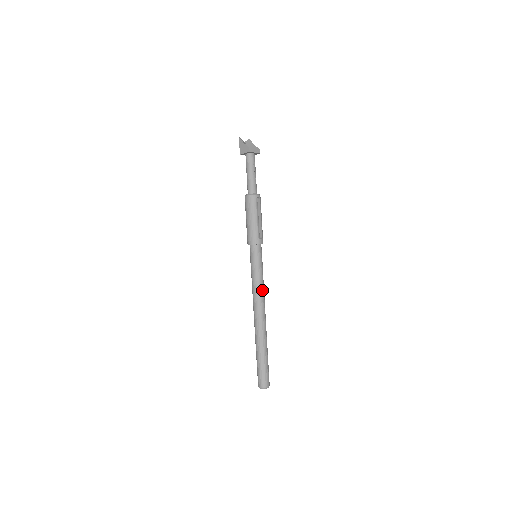
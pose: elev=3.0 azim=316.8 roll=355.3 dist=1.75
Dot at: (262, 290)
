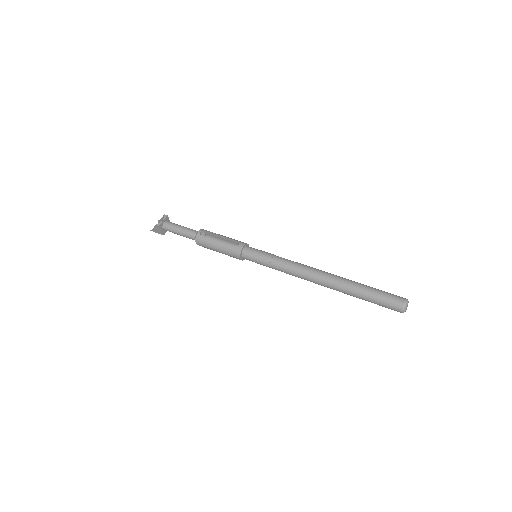
Dot at: (290, 264)
